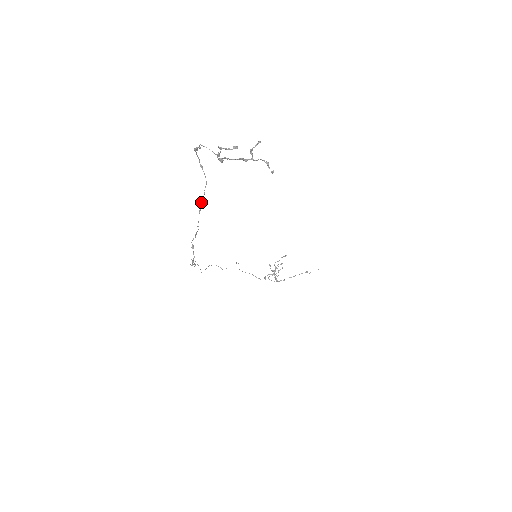
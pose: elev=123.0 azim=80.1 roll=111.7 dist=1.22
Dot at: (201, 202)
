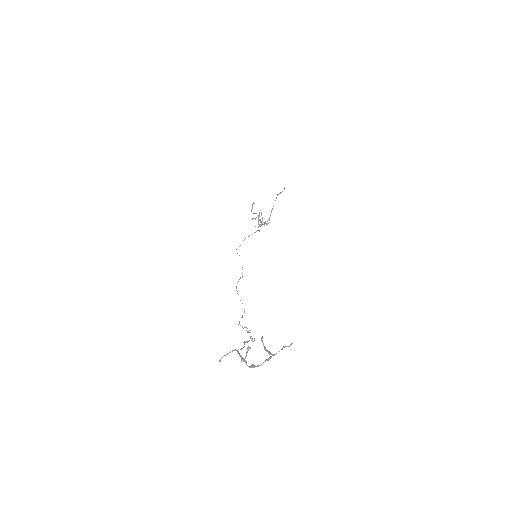
Dot at: occluded
